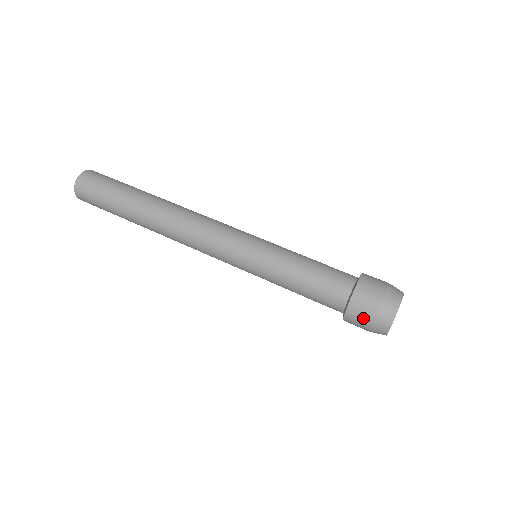
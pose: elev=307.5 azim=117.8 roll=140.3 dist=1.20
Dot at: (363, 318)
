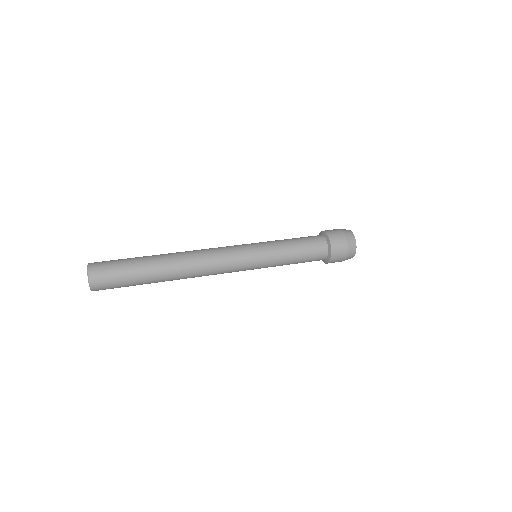
Dot at: (339, 237)
